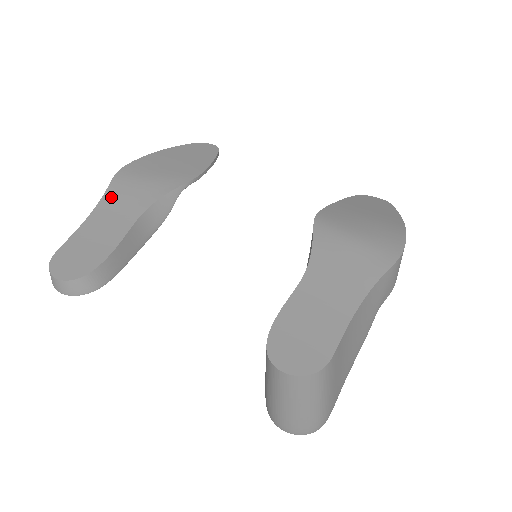
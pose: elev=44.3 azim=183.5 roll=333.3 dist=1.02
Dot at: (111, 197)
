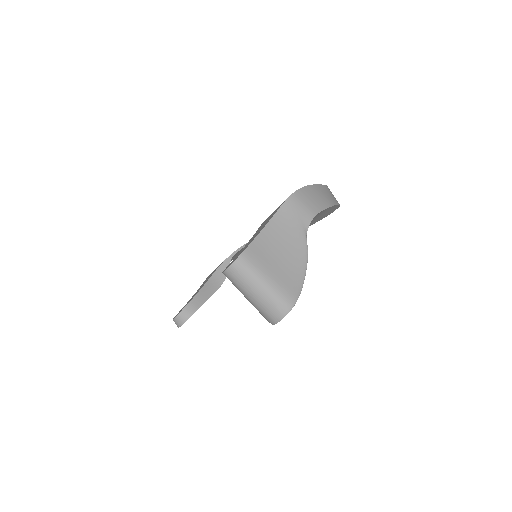
Dot at: occluded
